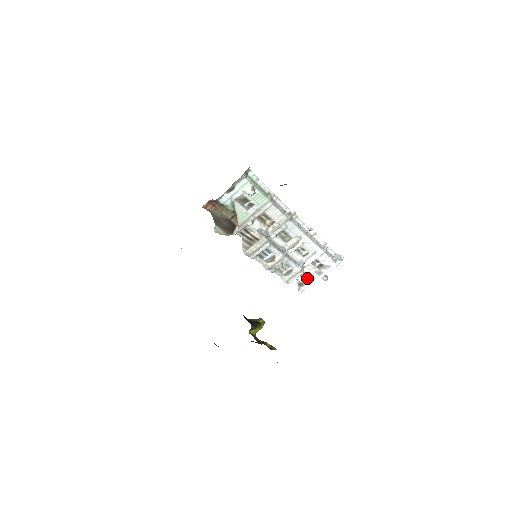
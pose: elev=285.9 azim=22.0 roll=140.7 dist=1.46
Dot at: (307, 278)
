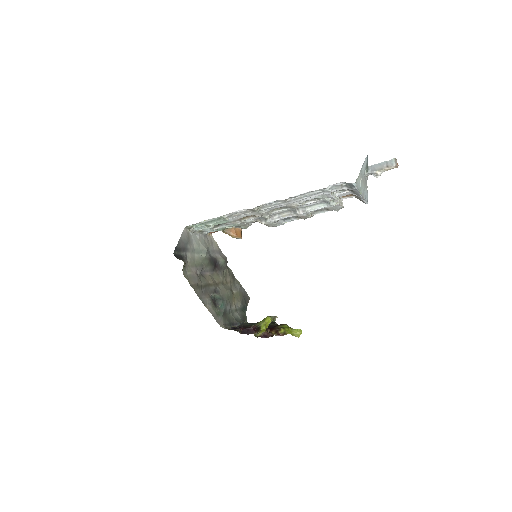
Dot at: occluded
